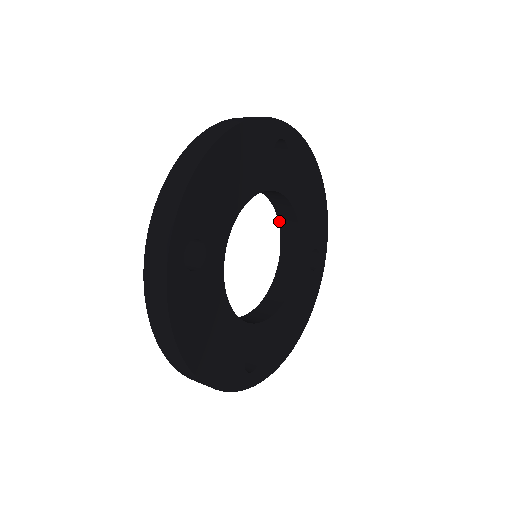
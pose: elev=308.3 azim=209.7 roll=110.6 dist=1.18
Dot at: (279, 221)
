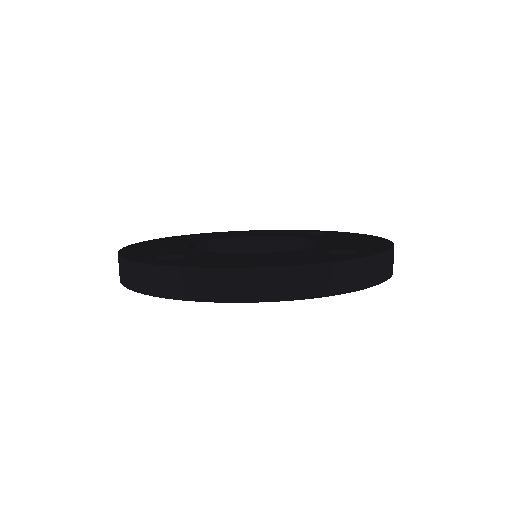
Dot at: (319, 241)
